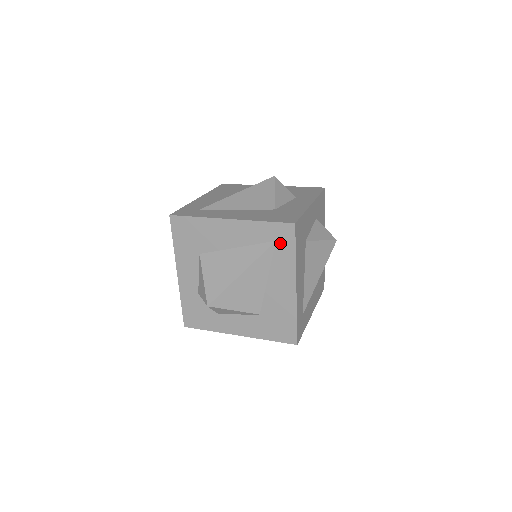
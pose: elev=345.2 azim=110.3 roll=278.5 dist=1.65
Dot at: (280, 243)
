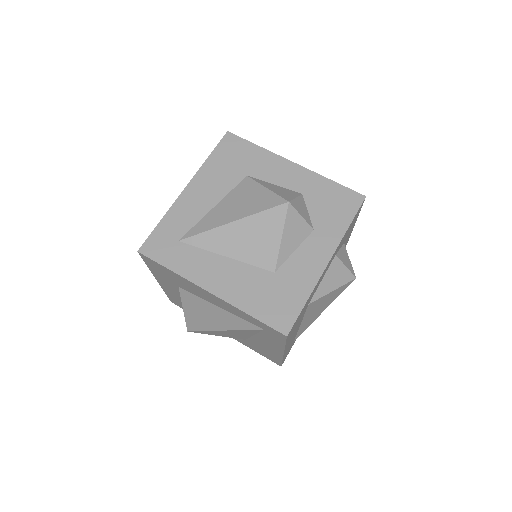
Dot at: (268, 333)
